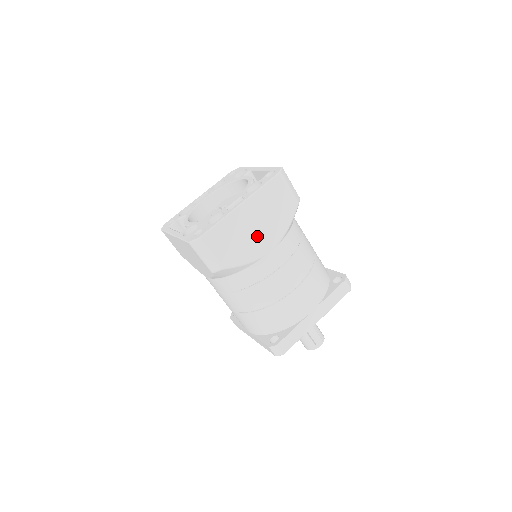
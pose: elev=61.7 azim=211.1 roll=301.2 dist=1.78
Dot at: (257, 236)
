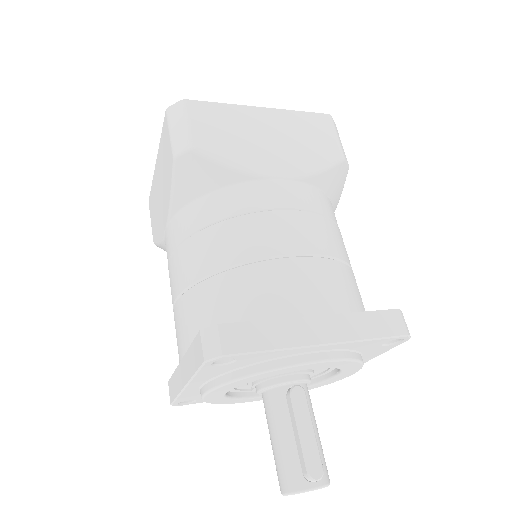
Dot at: (266, 150)
